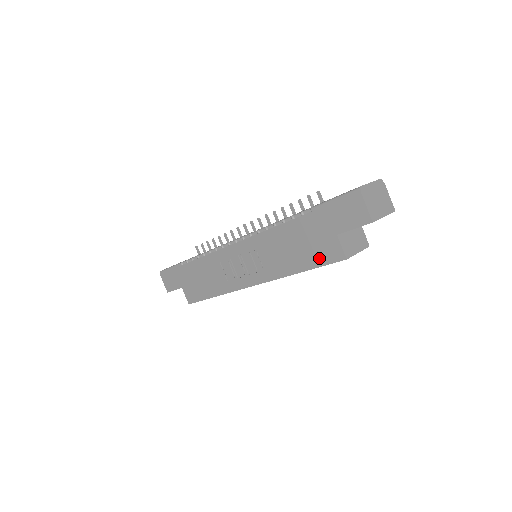
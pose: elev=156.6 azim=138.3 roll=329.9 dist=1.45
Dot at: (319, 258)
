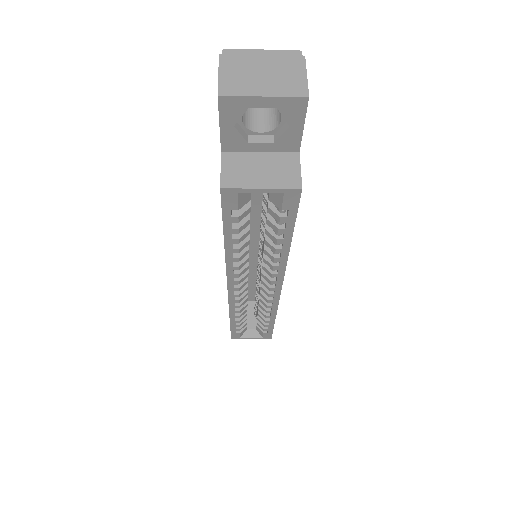
Dot at: occluded
